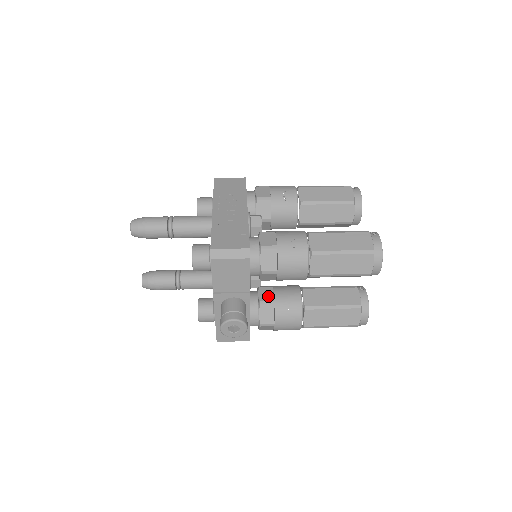
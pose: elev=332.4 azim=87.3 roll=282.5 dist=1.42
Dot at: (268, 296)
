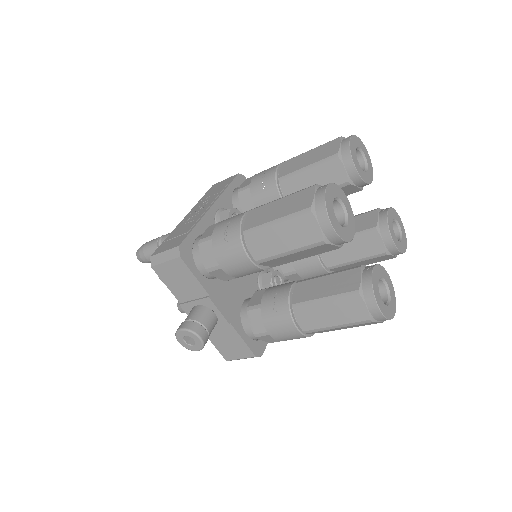
Dot at: (258, 299)
